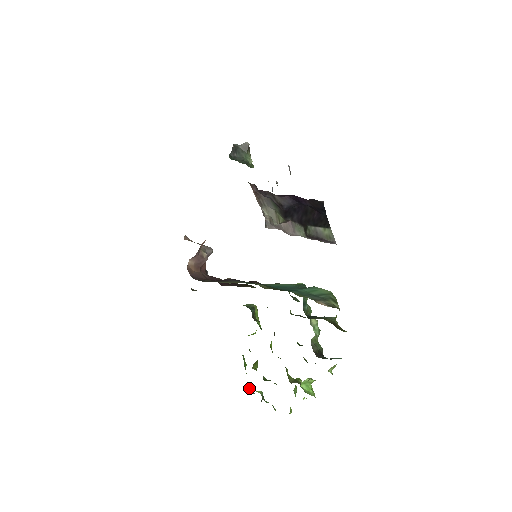
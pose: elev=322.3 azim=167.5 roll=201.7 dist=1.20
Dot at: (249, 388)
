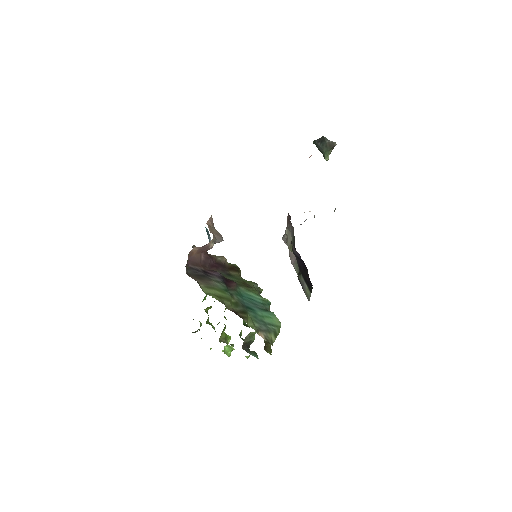
Dot at: occluded
